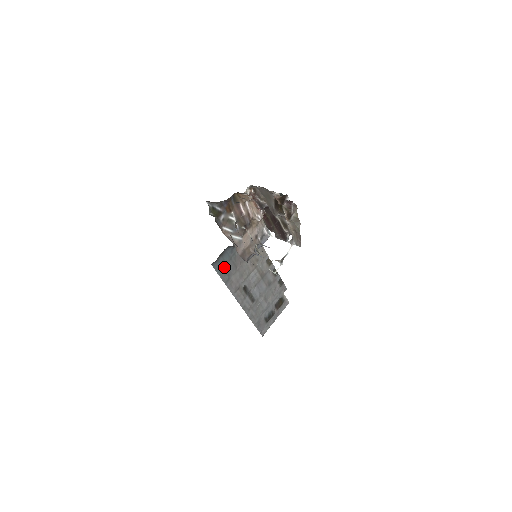
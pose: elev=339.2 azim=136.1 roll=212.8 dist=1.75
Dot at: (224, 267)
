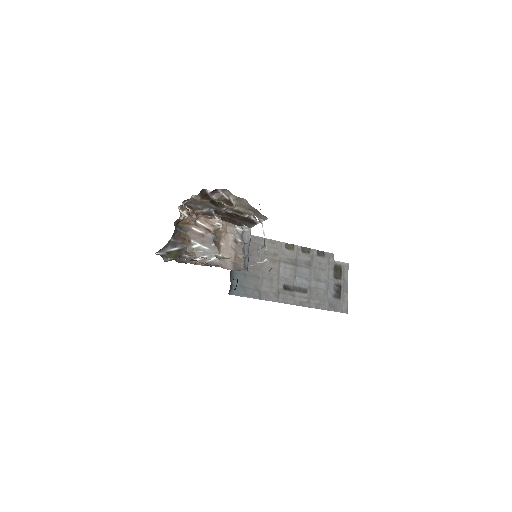
Dot at: (245, 287)
